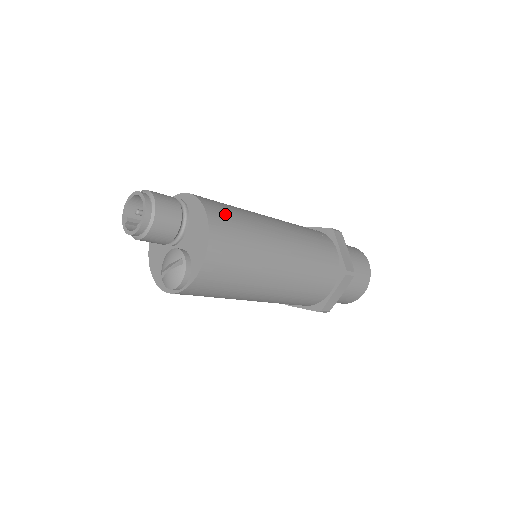
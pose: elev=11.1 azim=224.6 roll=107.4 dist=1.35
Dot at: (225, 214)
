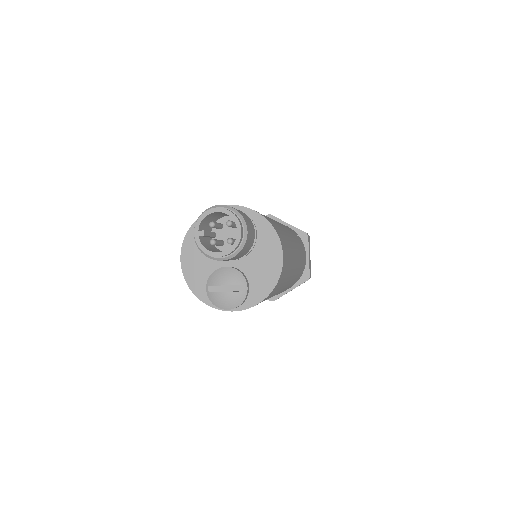
Dot at: (285, 244)
